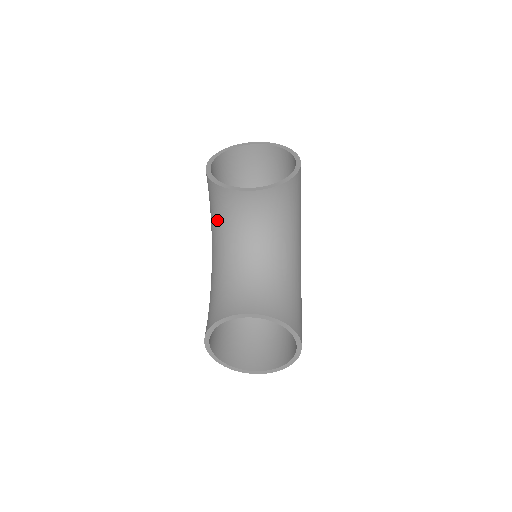
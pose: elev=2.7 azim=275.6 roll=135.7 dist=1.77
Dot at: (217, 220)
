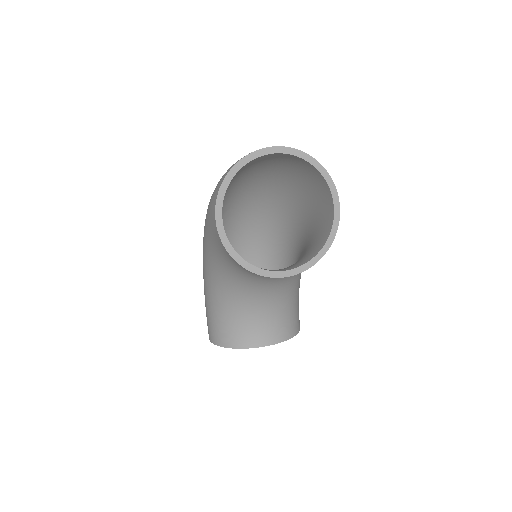
Dot at: (228, 267)
